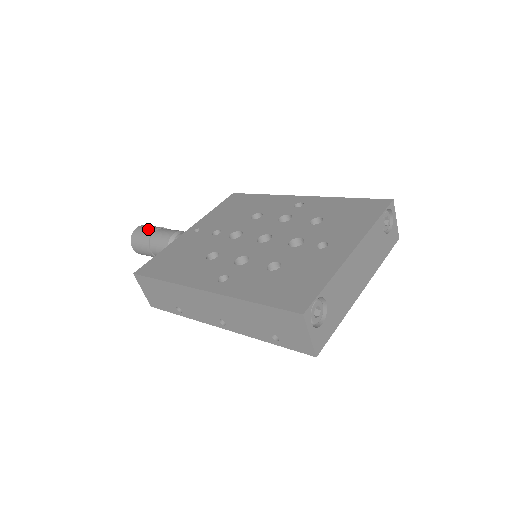
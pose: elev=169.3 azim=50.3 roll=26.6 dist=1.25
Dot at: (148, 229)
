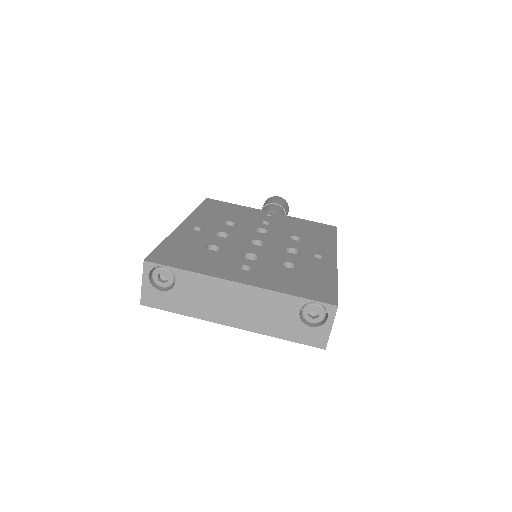
Dot at: (276, 200)
